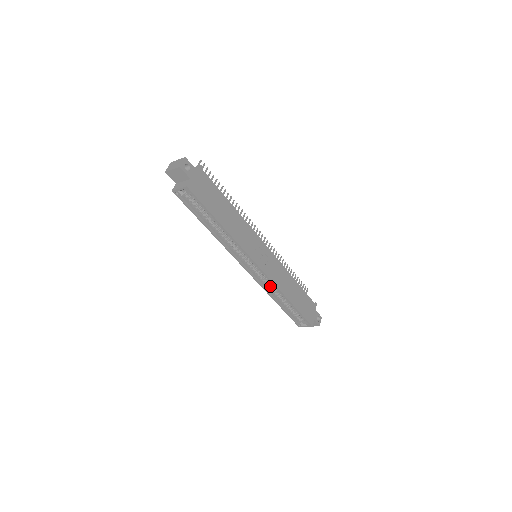
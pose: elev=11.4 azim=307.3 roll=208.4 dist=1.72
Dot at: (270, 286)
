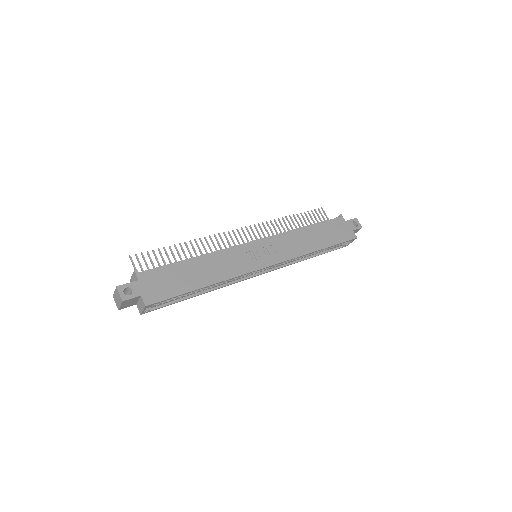
Dot at: occluded
